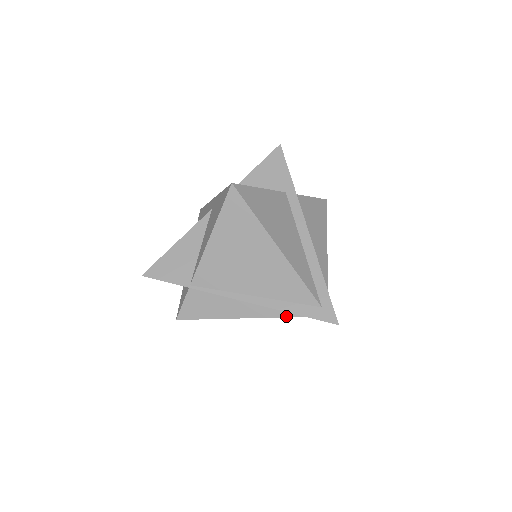
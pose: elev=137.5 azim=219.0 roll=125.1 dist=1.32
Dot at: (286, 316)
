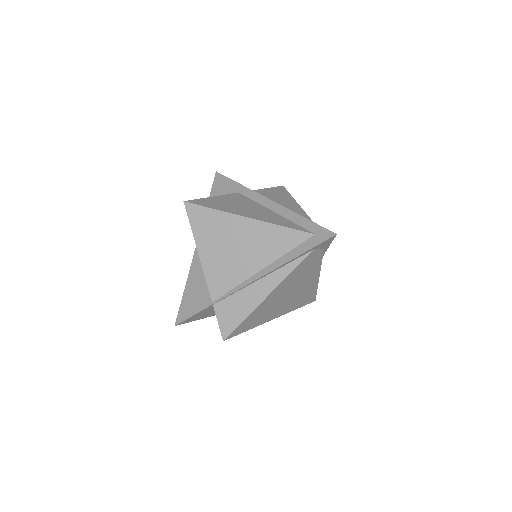
Dot at: (297, 265)
